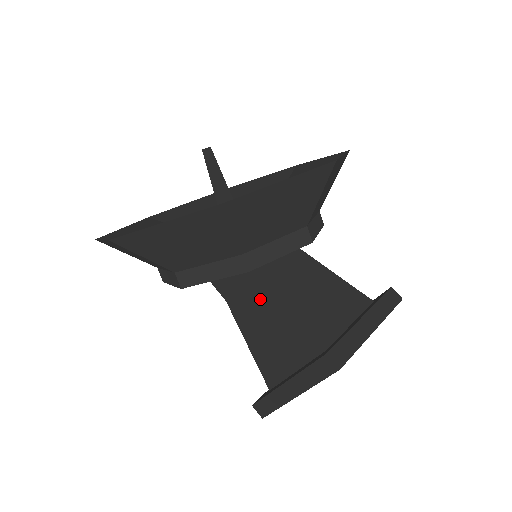
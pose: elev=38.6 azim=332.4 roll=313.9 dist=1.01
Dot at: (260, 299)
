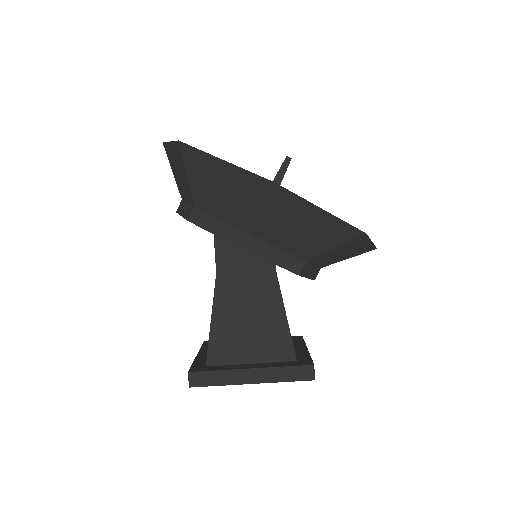
Dot at: (261, 294)
